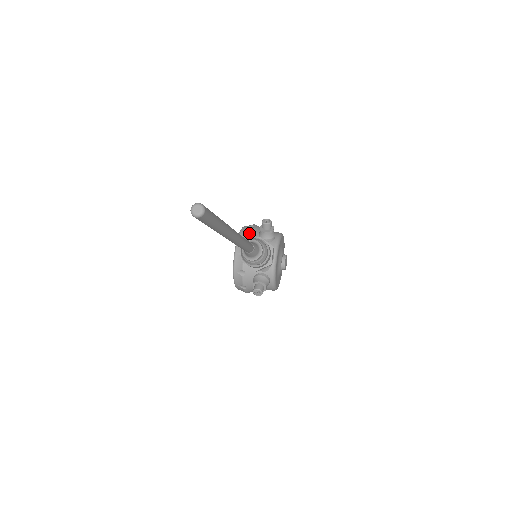
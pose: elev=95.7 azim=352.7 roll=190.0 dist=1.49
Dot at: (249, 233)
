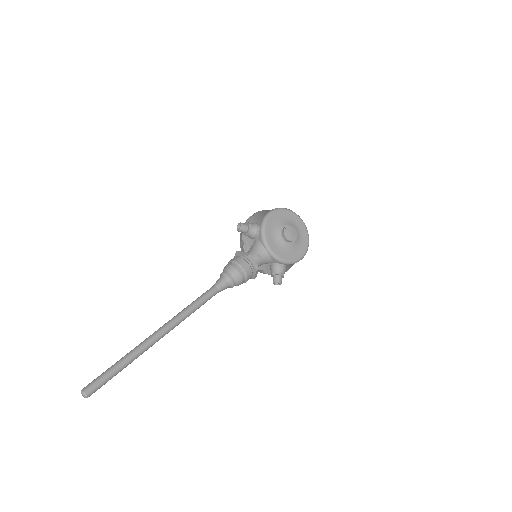
Dot at: (242, 238)
